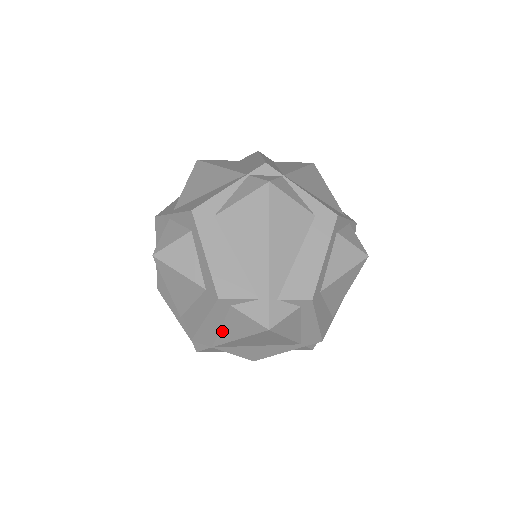
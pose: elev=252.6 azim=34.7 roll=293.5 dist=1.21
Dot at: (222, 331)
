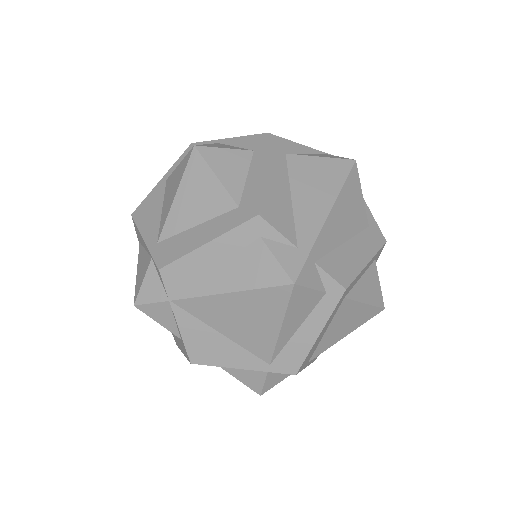
Dot at: (212, 275)
